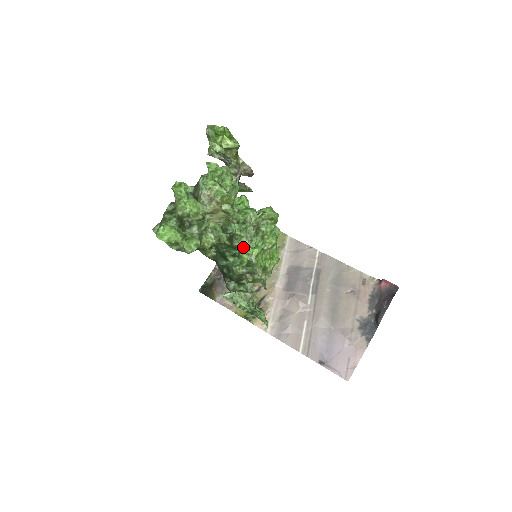
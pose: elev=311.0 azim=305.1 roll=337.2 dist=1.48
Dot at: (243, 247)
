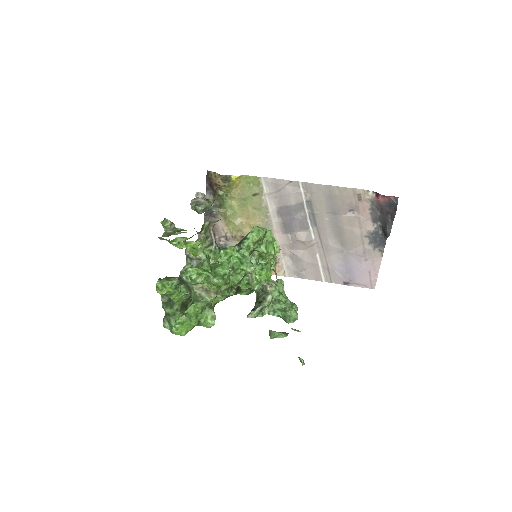
Dot at: occluded
